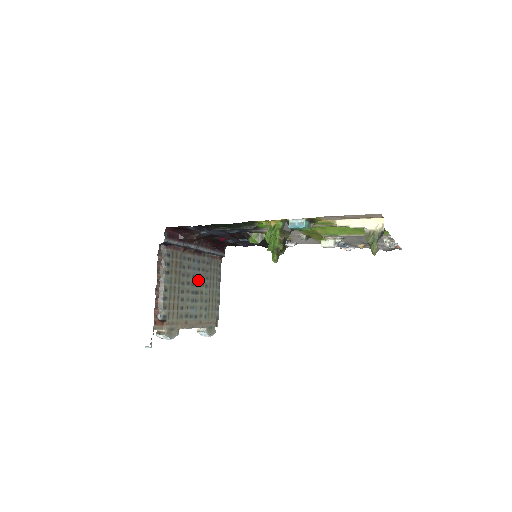
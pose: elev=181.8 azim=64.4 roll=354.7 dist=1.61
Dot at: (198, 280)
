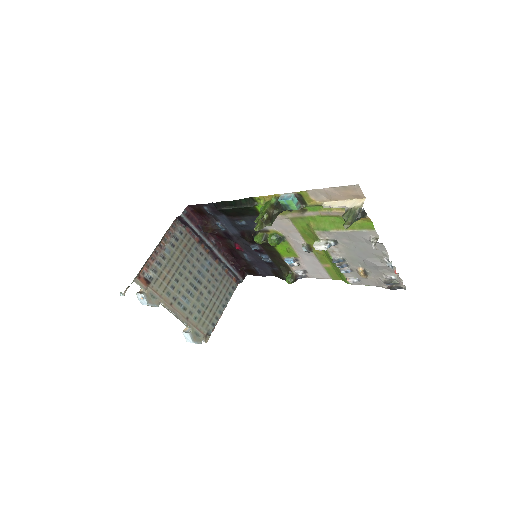
Dot at: (203, 279)
